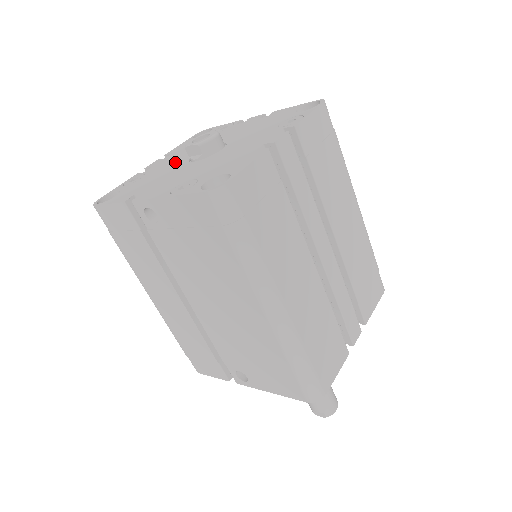
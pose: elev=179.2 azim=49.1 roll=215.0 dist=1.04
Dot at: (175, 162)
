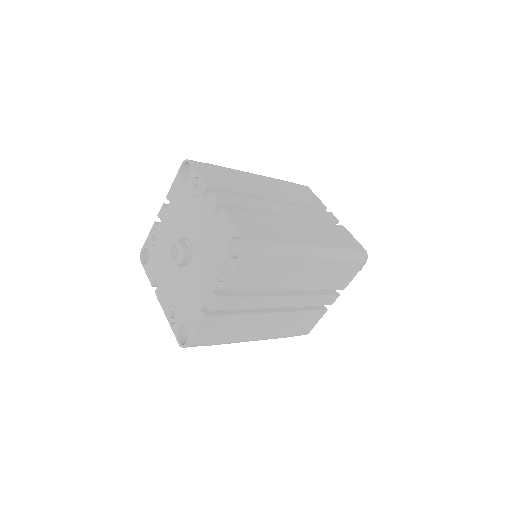
Dot at: (170, 240)
